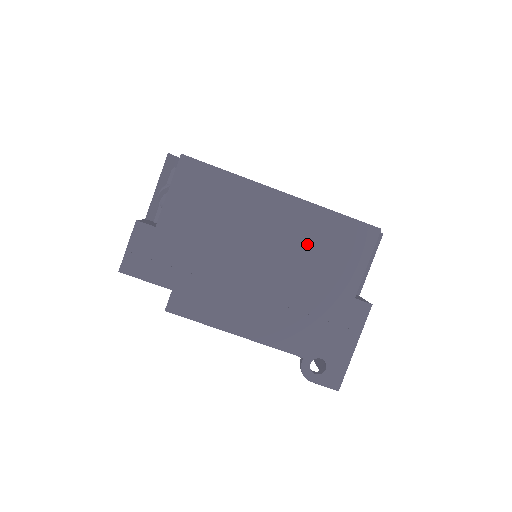
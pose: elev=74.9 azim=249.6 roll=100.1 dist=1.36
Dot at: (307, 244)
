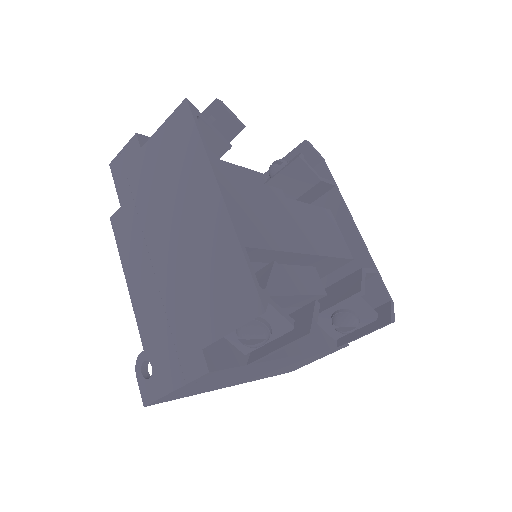
Dot at: (206, 260)
